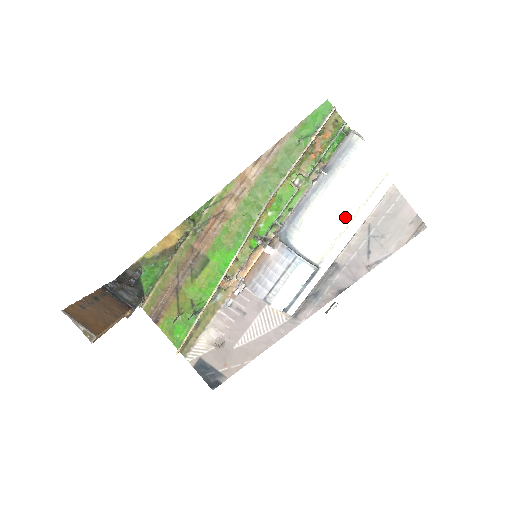
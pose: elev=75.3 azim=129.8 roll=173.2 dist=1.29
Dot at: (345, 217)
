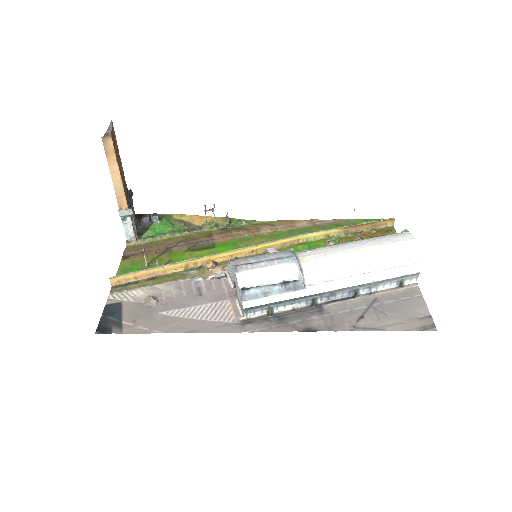
Dot at: (358, 262)
